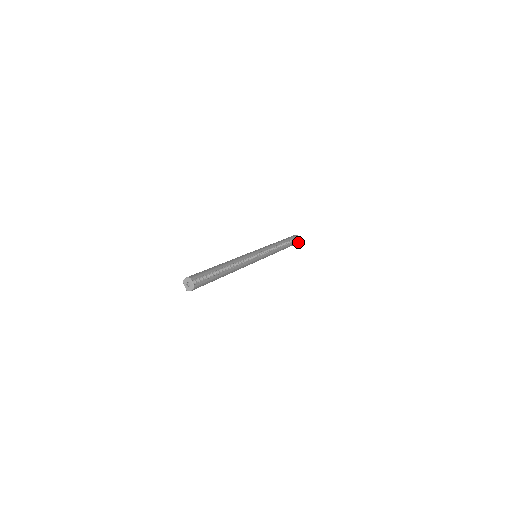
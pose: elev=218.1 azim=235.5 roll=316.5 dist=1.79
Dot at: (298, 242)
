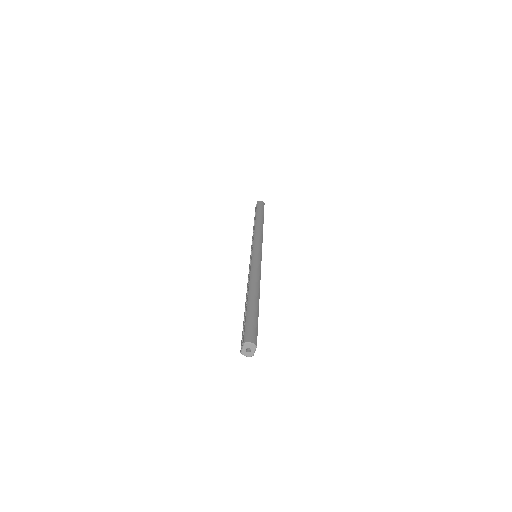
Dot at: occluded
